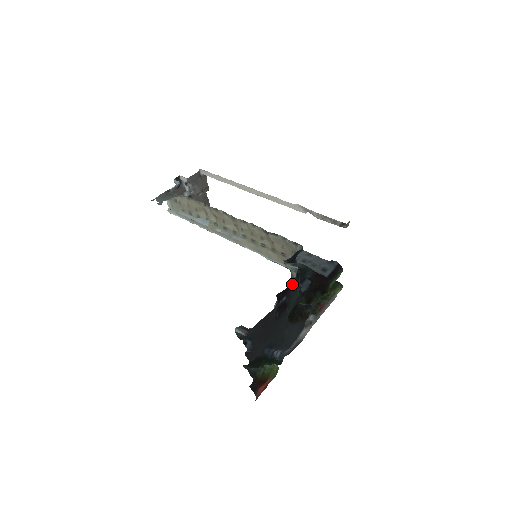
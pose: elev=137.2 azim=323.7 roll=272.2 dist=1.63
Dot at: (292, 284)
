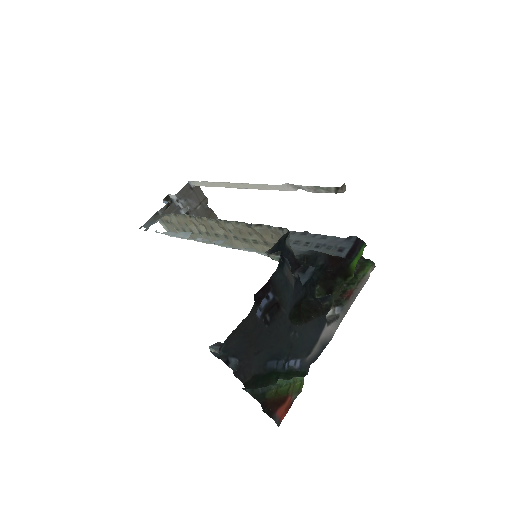
Dot at: (274, 277)
